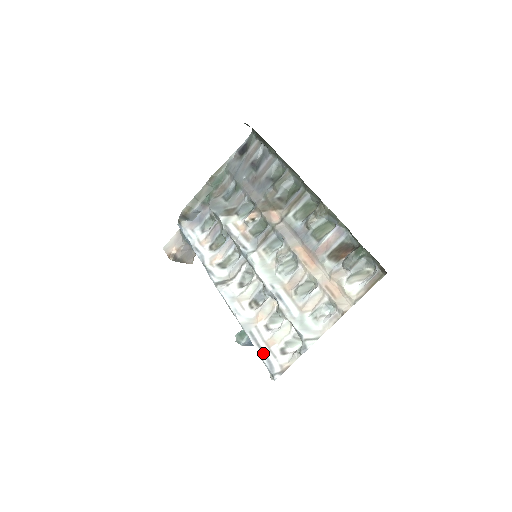
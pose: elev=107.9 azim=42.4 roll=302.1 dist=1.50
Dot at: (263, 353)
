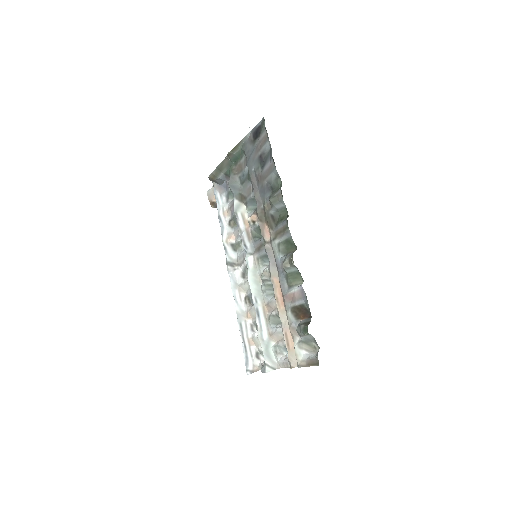
Dot at: (245, 347)
